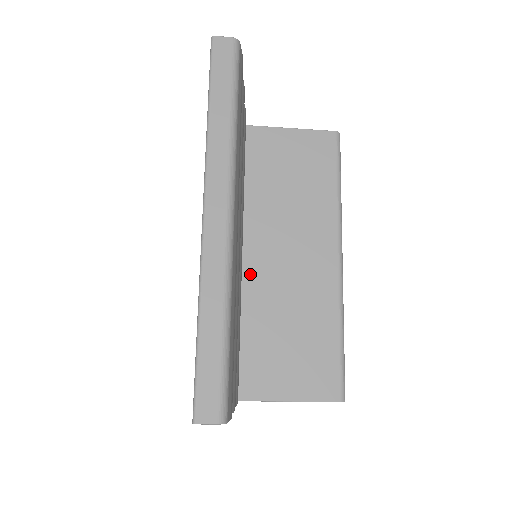
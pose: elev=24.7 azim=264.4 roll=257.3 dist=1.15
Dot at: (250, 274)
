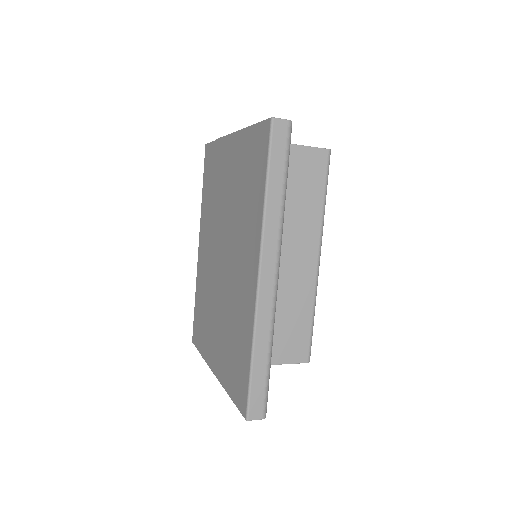
Dot at: occluded
